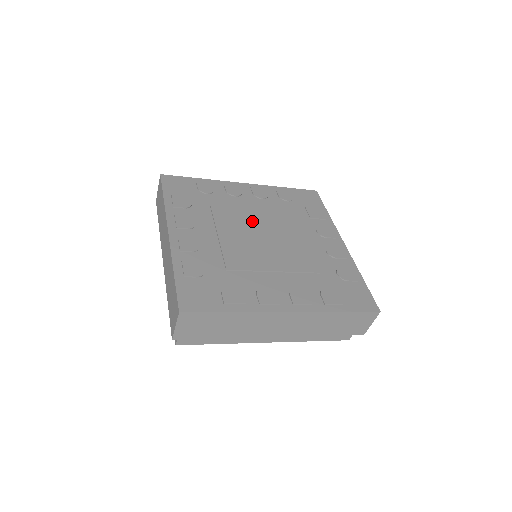
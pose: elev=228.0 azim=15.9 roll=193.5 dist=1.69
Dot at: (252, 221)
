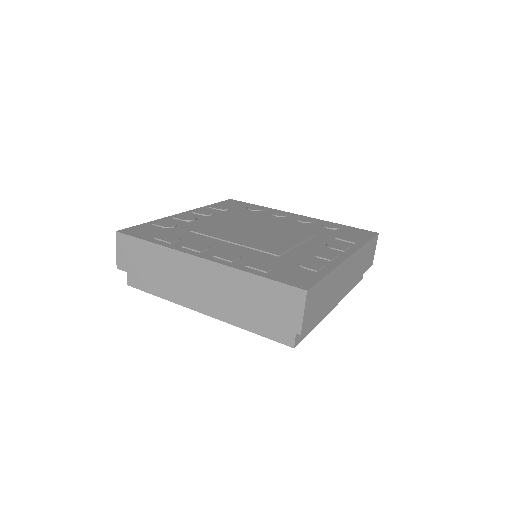
Dot at: (265, 224)
